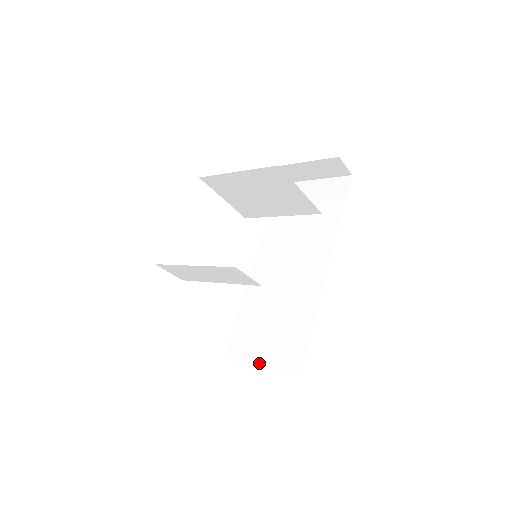
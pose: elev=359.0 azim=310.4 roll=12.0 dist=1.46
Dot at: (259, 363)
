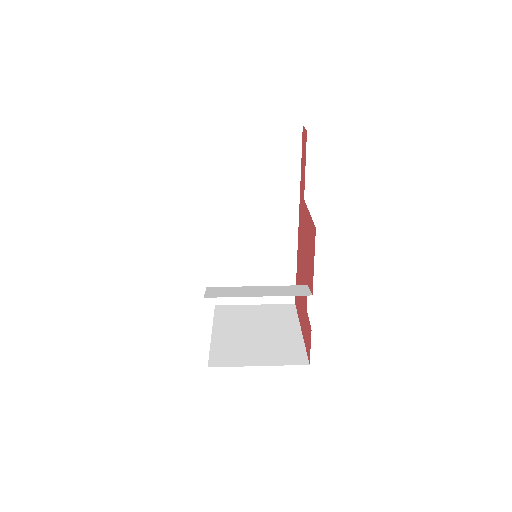
Dot at: (254, 303)
